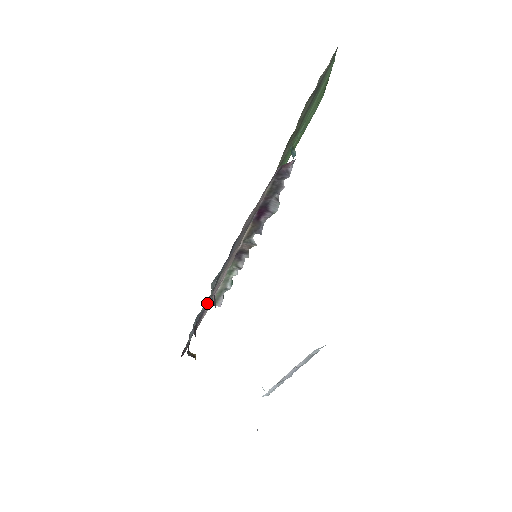
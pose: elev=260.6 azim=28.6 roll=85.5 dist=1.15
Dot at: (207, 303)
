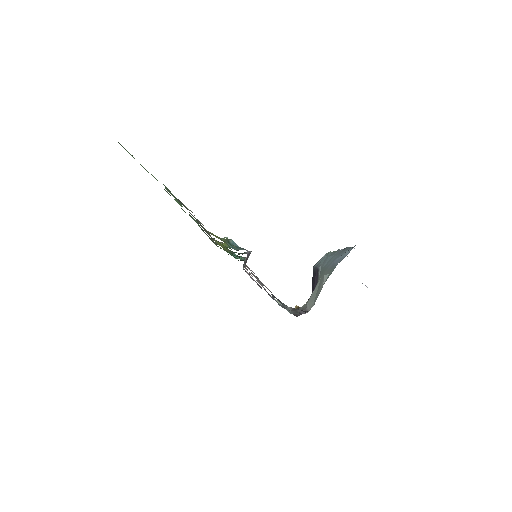
Dot at: occluded
